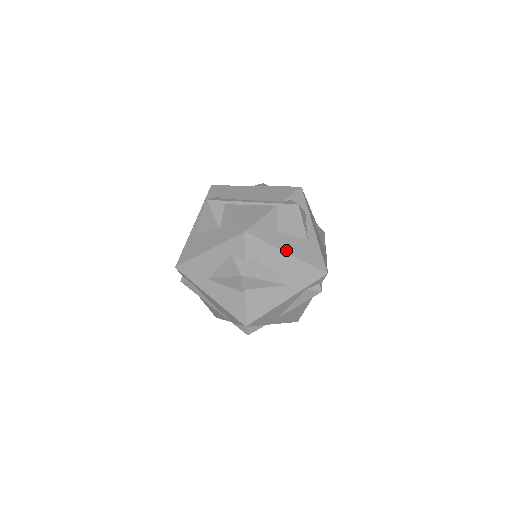
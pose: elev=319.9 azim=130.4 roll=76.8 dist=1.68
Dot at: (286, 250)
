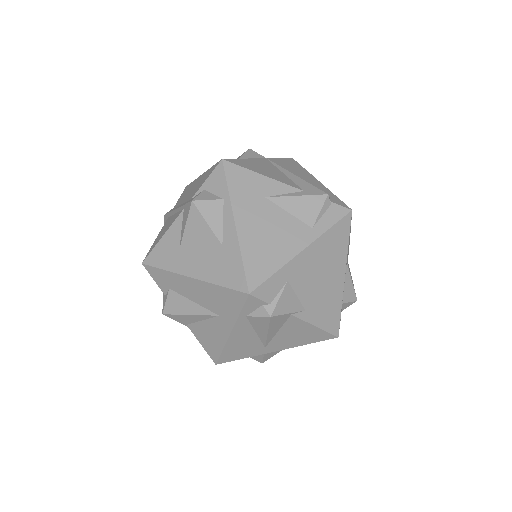
Dot at: (189, 273)
